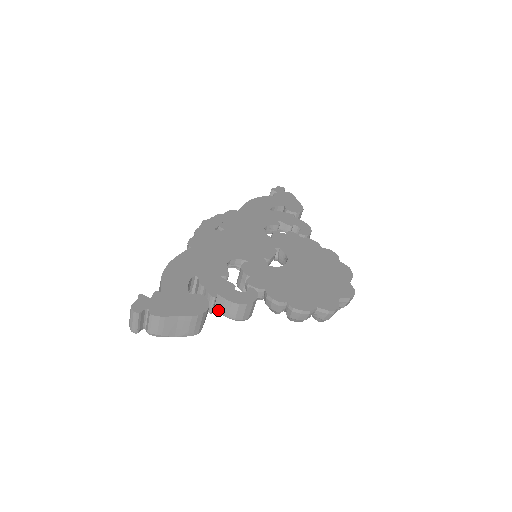
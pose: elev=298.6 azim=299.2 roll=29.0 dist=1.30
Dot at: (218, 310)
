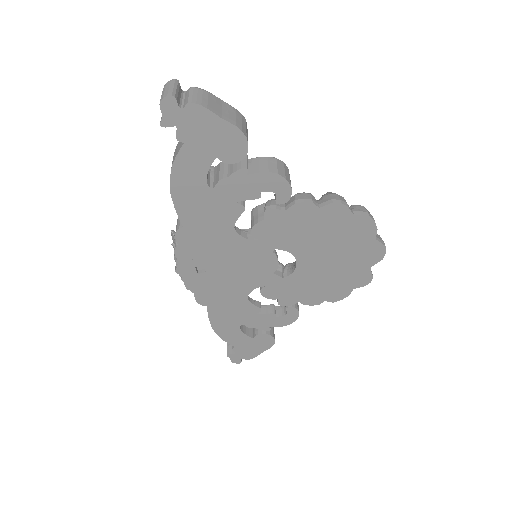
Dot at: occluded
